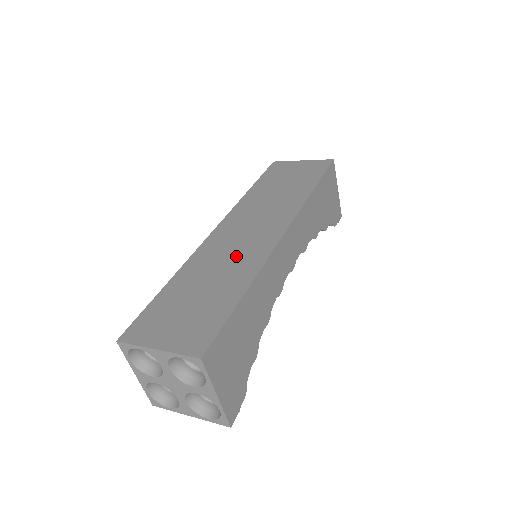
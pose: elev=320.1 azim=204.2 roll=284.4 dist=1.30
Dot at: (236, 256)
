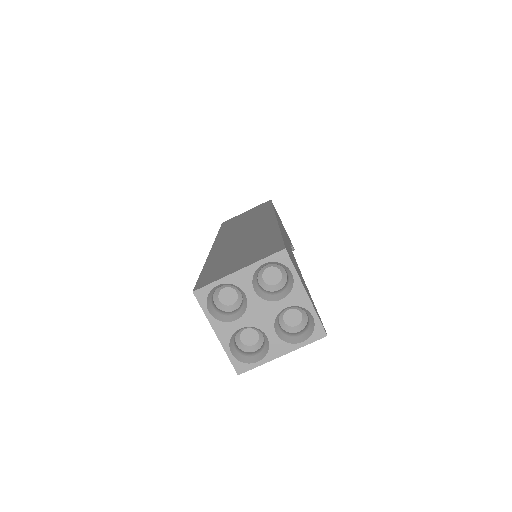
Dot at: (249, 236)
